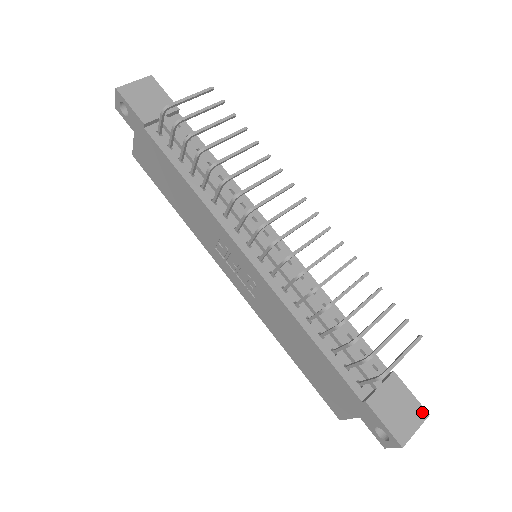
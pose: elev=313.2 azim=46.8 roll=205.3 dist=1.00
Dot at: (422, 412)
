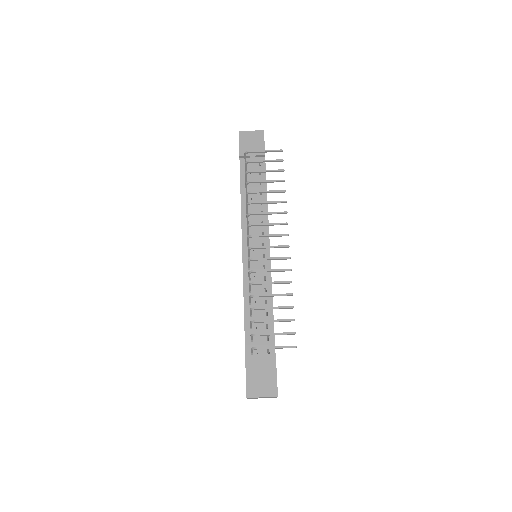
Dot at: (274, 392)
